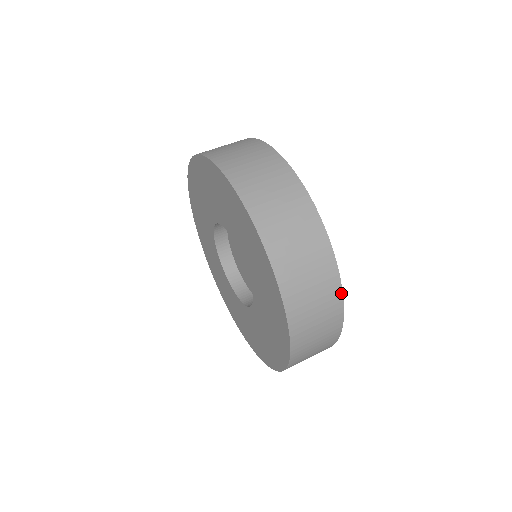
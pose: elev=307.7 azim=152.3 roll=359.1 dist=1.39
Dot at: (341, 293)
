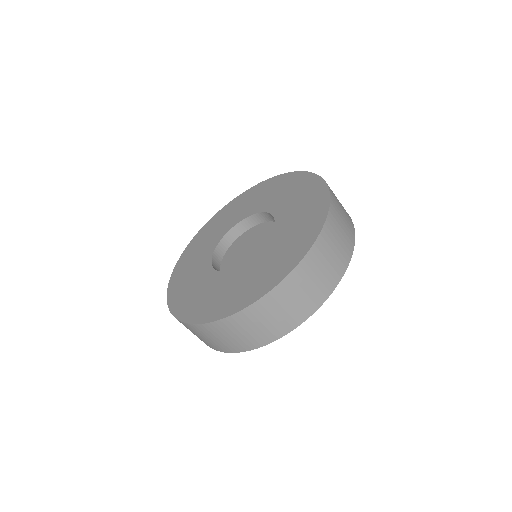
Dot at: (284, 334)
